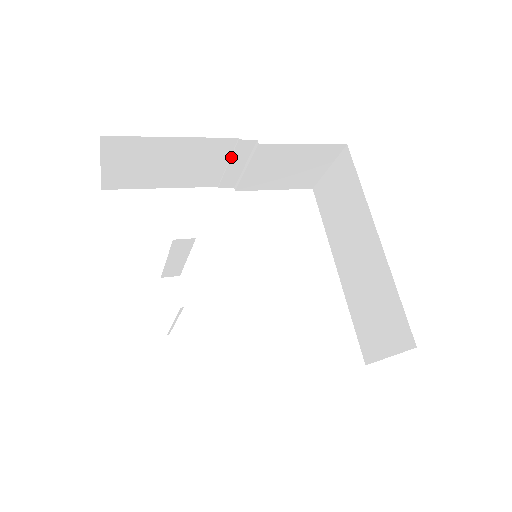
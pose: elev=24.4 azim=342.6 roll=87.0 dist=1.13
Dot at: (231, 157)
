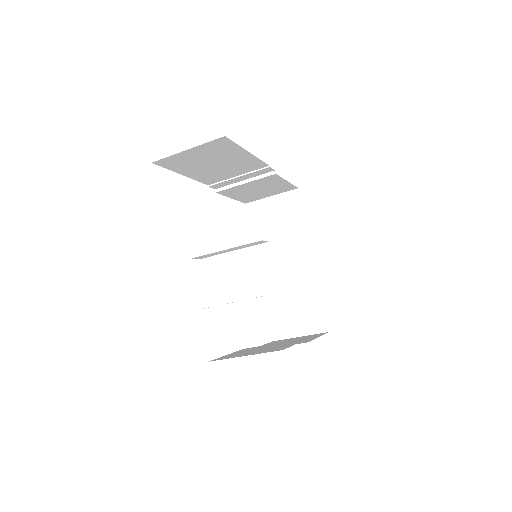
Dot at: (249, 173)
